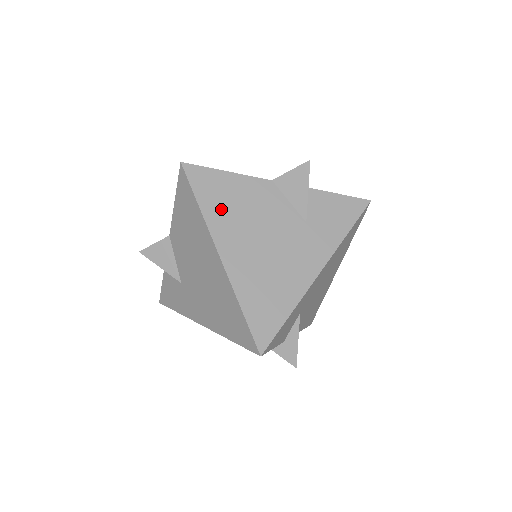
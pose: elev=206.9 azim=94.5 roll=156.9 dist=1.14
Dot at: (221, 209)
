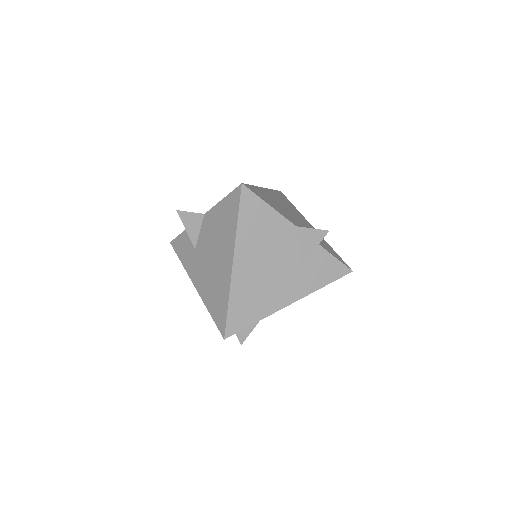
Dot at: (251, 231)
